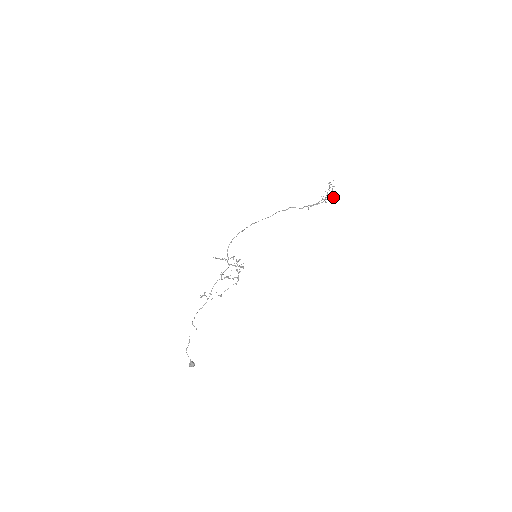
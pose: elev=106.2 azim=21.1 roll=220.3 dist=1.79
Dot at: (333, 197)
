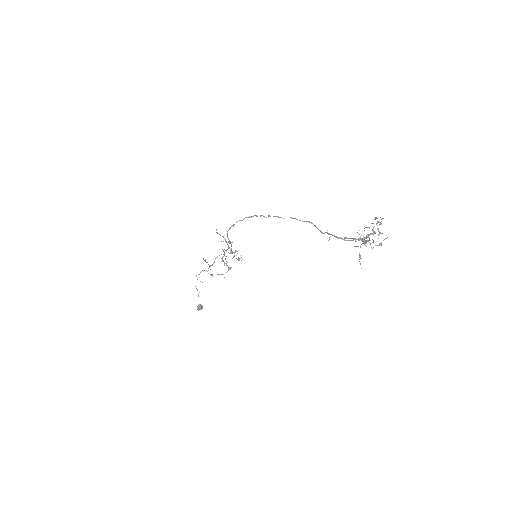
Dot at: (366, 246)
